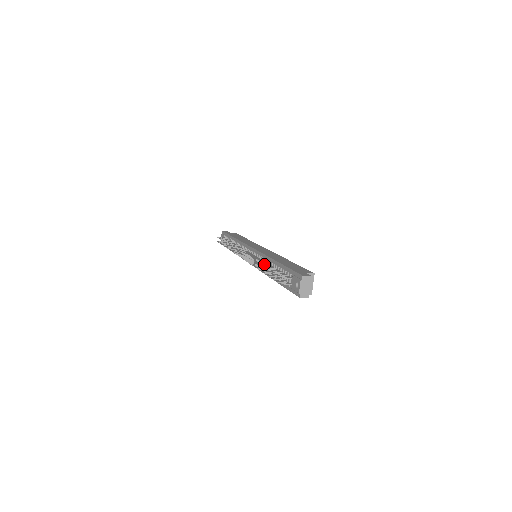
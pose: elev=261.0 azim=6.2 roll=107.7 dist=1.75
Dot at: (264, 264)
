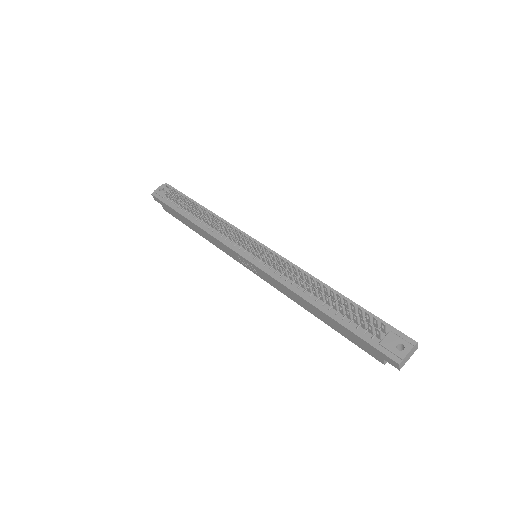
Dot at: occluded
